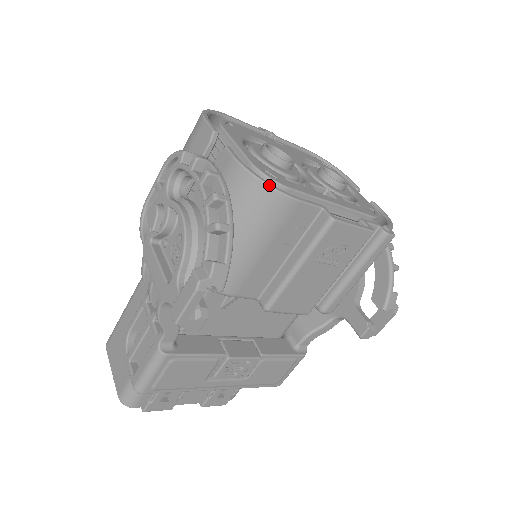
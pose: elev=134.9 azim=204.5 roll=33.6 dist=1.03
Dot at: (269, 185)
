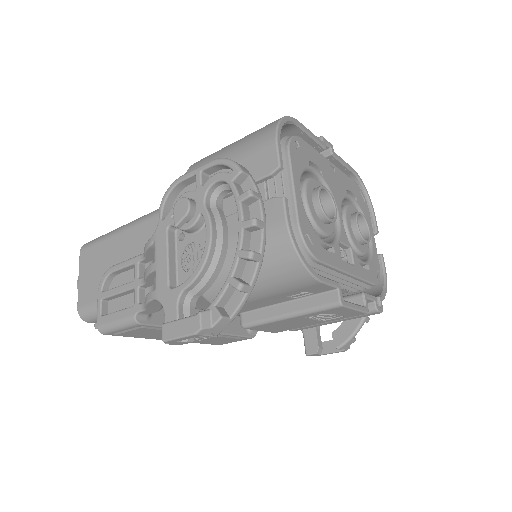
Dot at: (304, 264)
